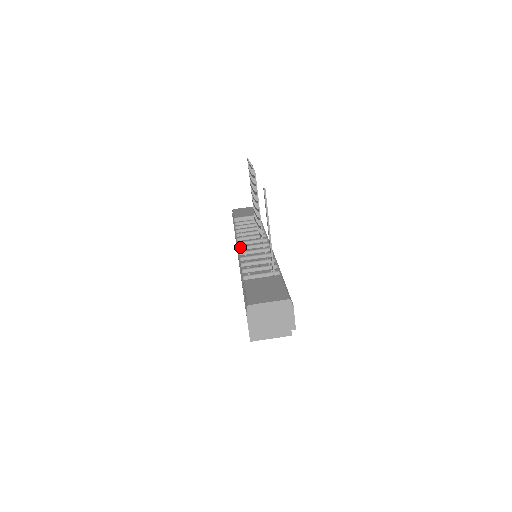
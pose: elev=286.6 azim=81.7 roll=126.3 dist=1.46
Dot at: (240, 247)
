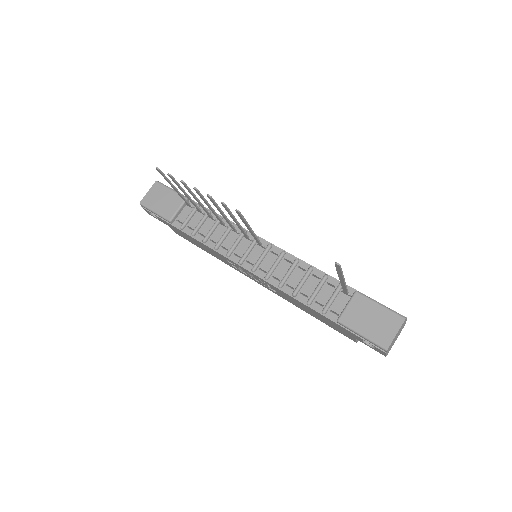
Dot at: (254, 270)
